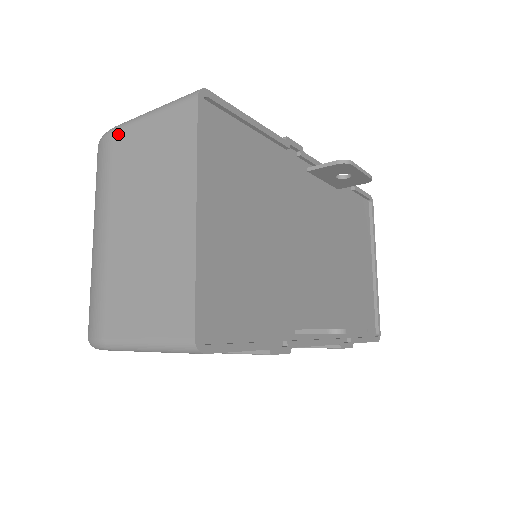
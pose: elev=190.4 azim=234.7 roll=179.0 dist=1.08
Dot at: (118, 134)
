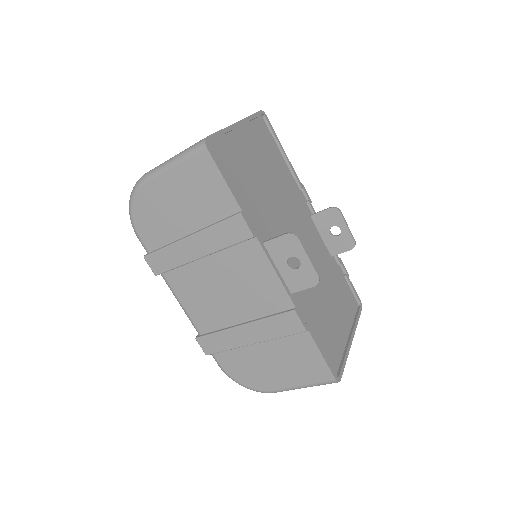
Dot at: occluded
